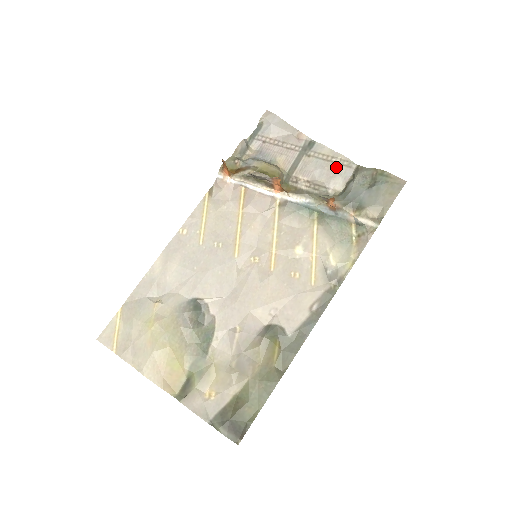
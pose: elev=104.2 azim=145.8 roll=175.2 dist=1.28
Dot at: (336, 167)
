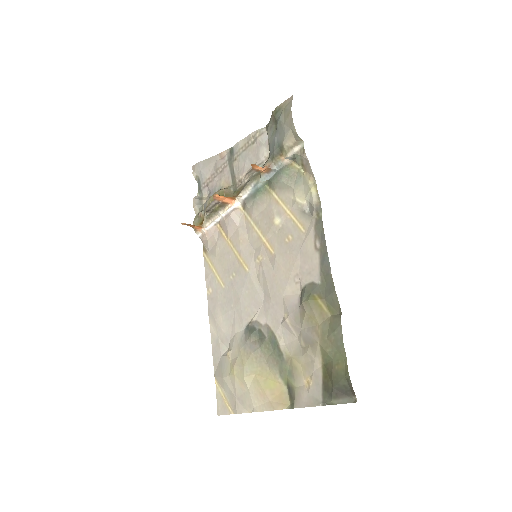
Dot at: (255, 145)
